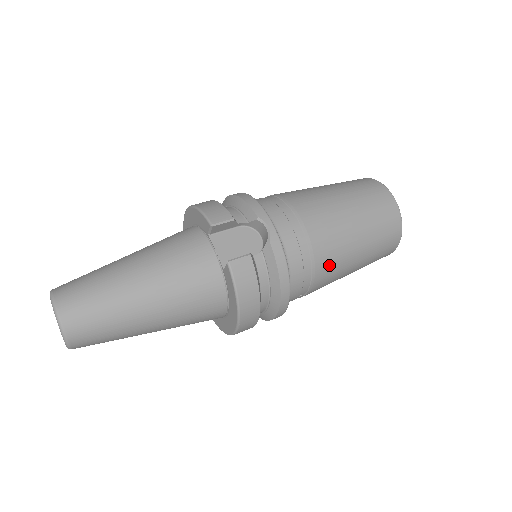
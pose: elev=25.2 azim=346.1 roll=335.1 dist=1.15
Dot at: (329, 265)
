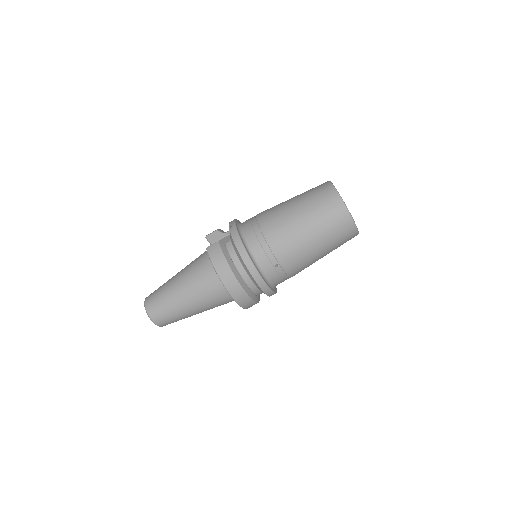
Dot at: (281, 237)
